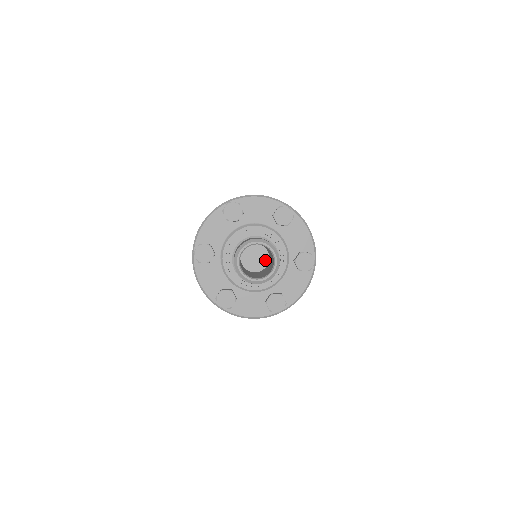
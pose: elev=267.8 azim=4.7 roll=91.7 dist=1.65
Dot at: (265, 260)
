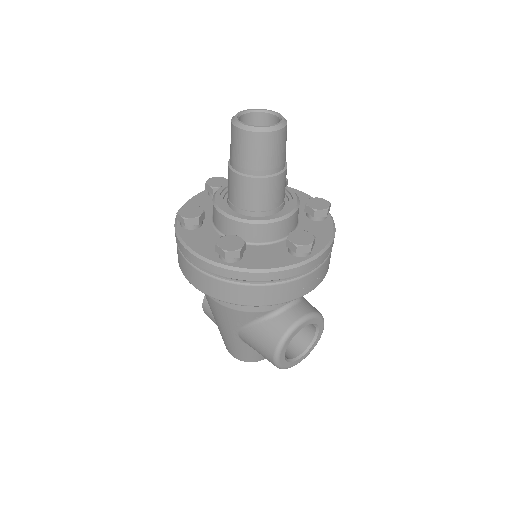
Dot at: occluded
